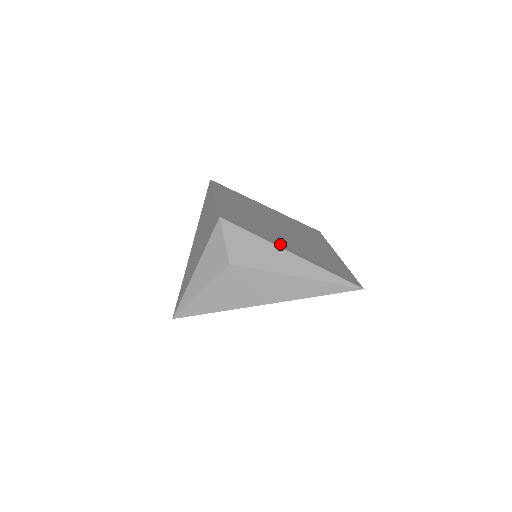
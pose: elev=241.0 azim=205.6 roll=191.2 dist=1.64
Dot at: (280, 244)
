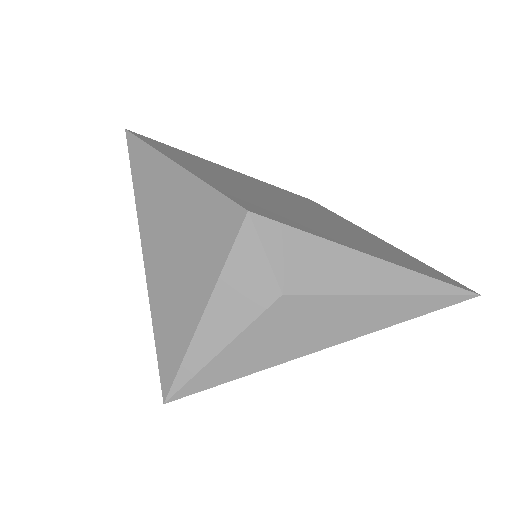
Dot at: (350, 244)
